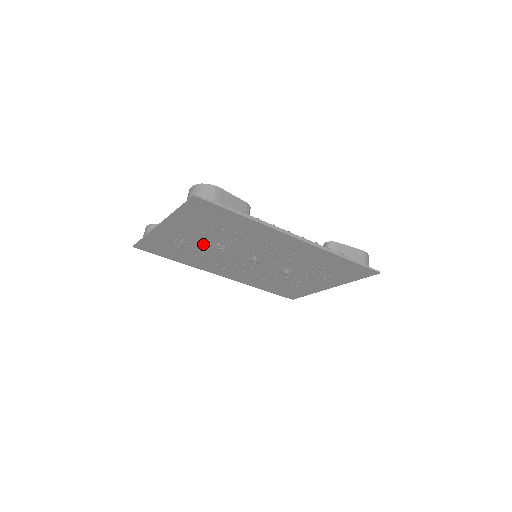
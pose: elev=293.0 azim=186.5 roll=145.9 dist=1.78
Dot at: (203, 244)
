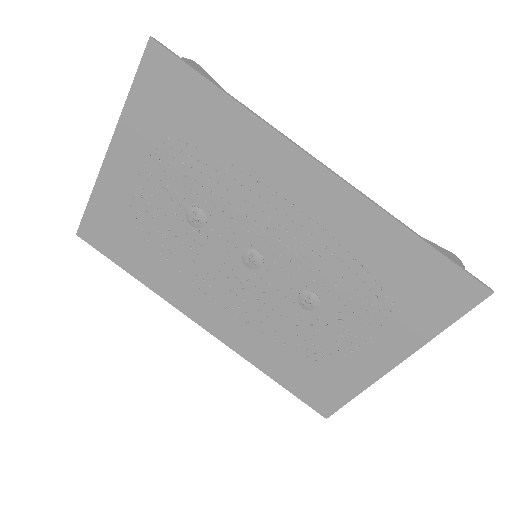
Dot at: (170, 210)
